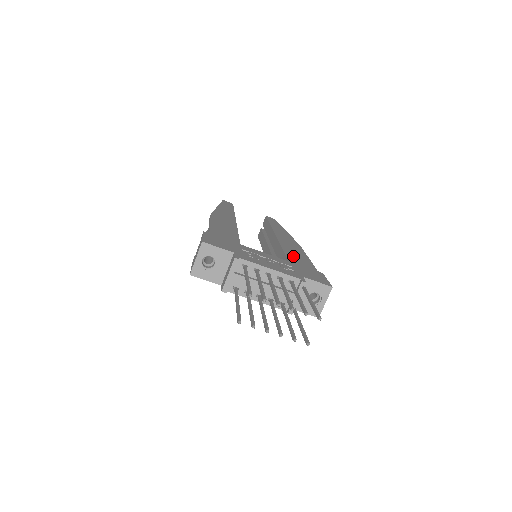
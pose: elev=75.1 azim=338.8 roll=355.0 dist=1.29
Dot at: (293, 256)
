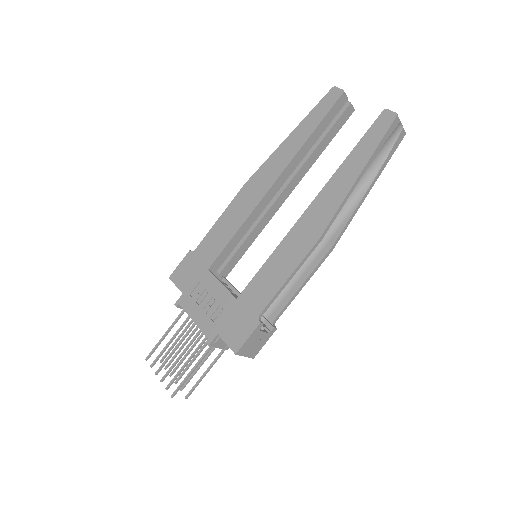
Dot at: (260, 281)
